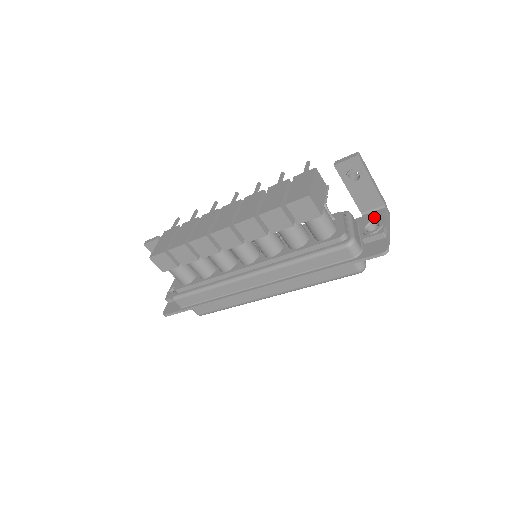
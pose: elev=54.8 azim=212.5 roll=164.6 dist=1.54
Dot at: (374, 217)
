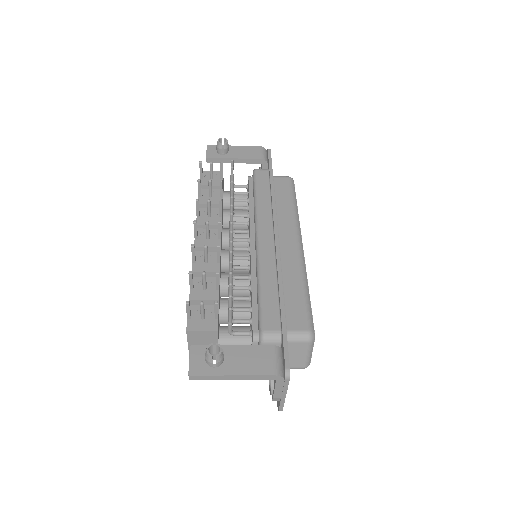
Dot at: occluded
